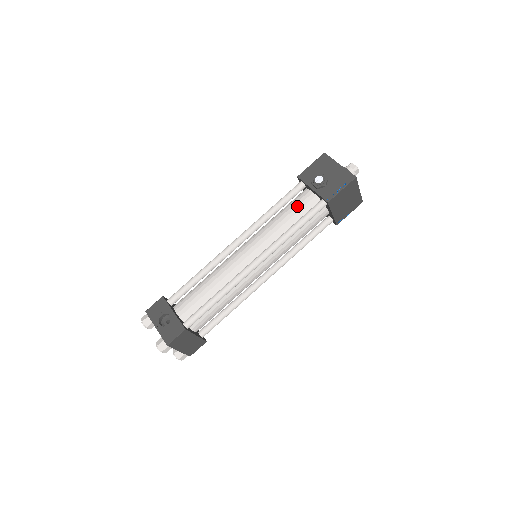
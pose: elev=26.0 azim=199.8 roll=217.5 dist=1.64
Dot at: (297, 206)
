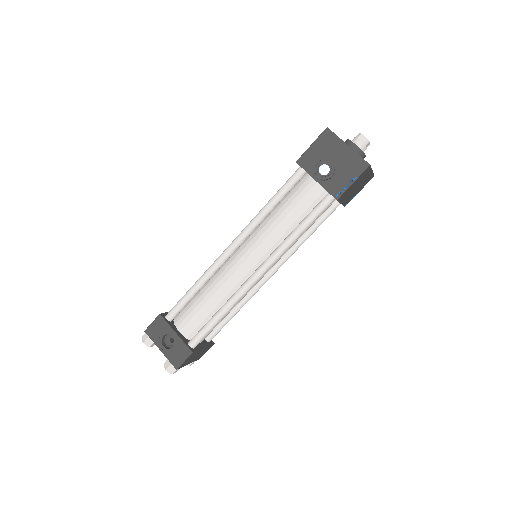
Dot at: (299, 201)
